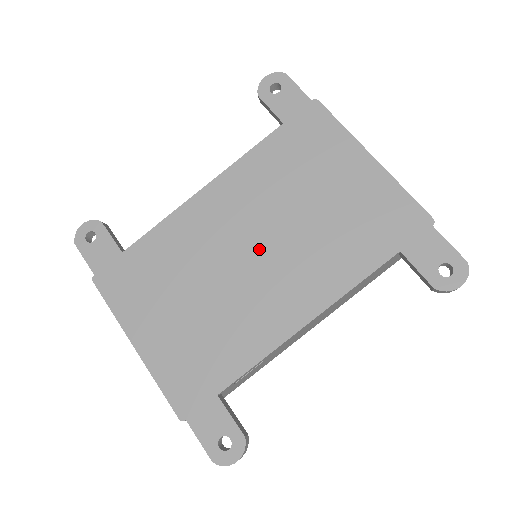
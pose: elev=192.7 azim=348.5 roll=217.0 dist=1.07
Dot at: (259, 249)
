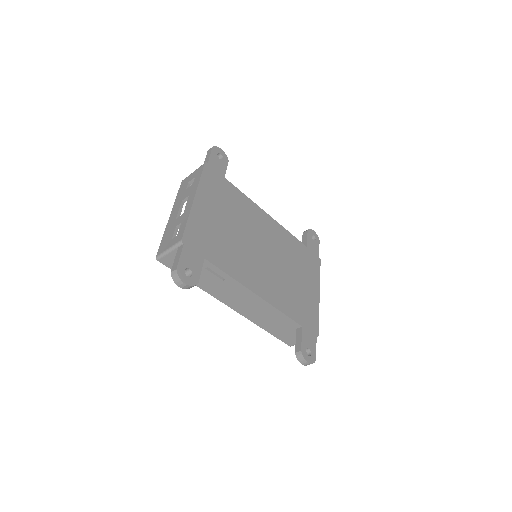
Dot at: (266, 255)
